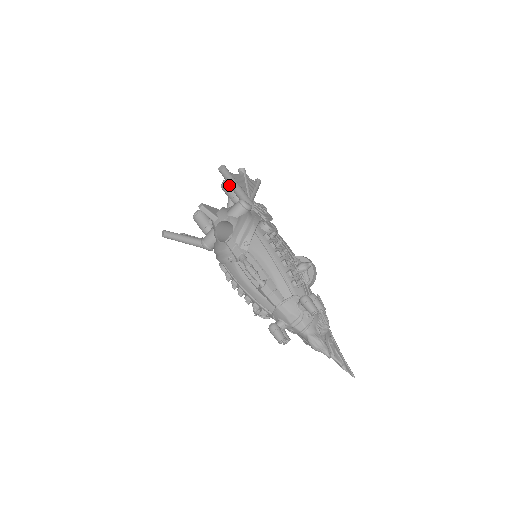
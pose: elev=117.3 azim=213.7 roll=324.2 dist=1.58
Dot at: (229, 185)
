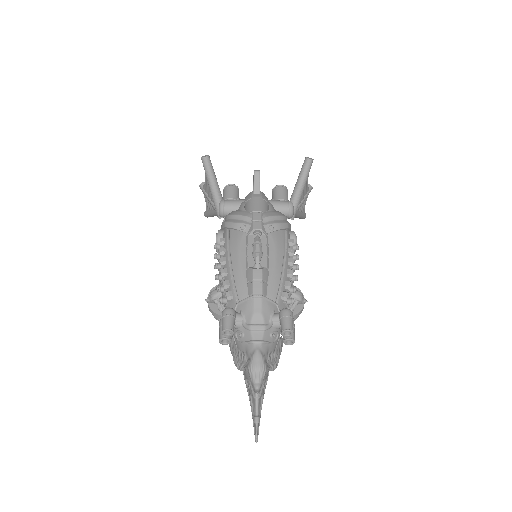
Dot at: (298, 179)
